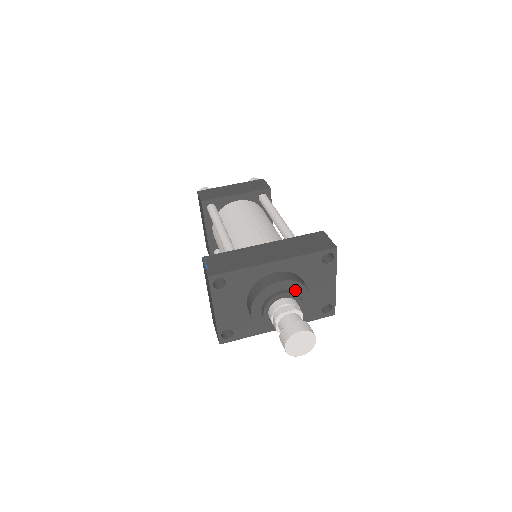
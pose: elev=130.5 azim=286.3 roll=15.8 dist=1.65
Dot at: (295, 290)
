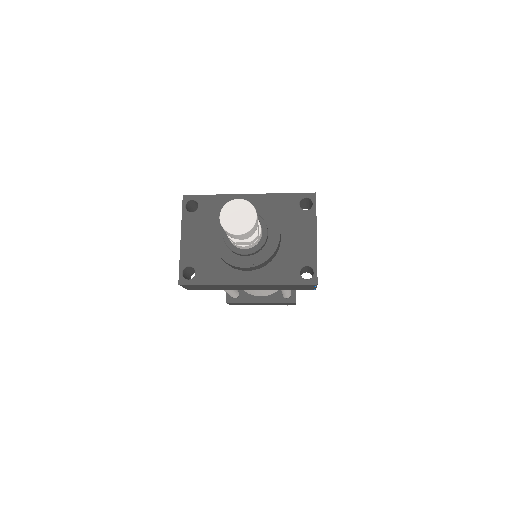
Dot at: (262, 217)
